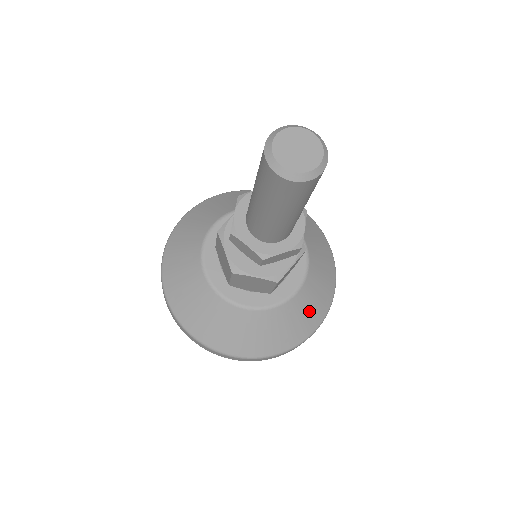
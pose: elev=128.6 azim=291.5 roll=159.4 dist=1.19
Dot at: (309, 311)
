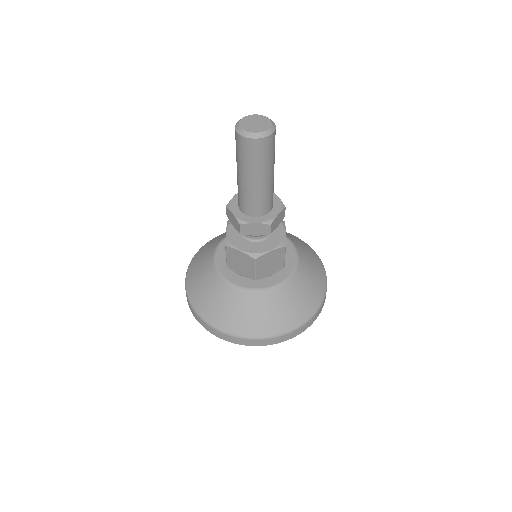
Dot at: (285, 310)
